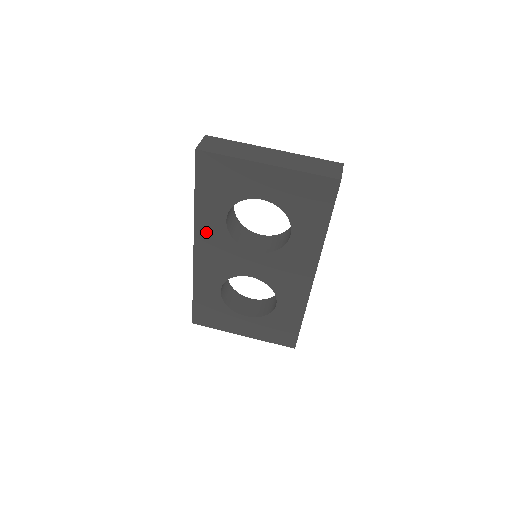
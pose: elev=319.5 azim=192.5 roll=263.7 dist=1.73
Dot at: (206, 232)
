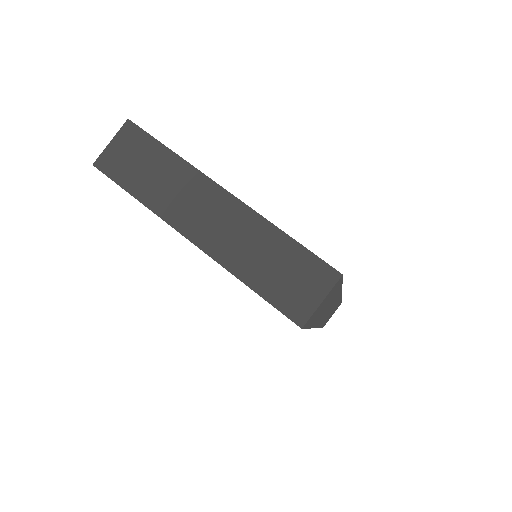
Dot at: occluded
